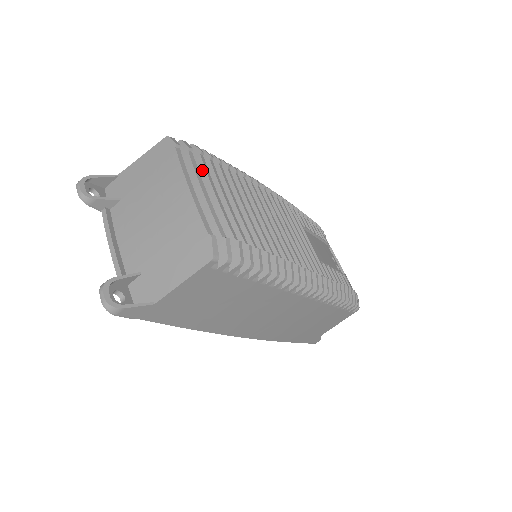
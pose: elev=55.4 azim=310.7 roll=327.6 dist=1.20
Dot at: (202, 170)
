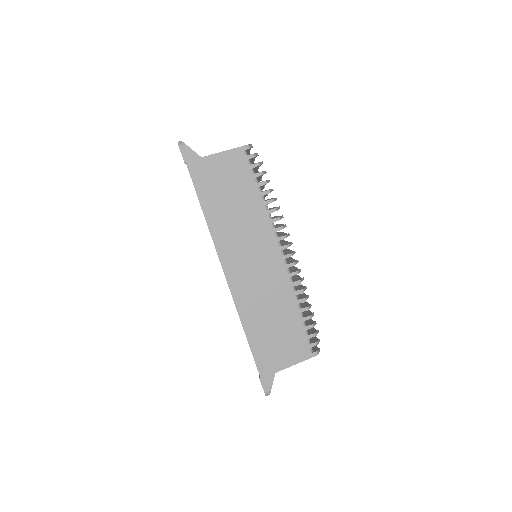
Dot at: occluded
